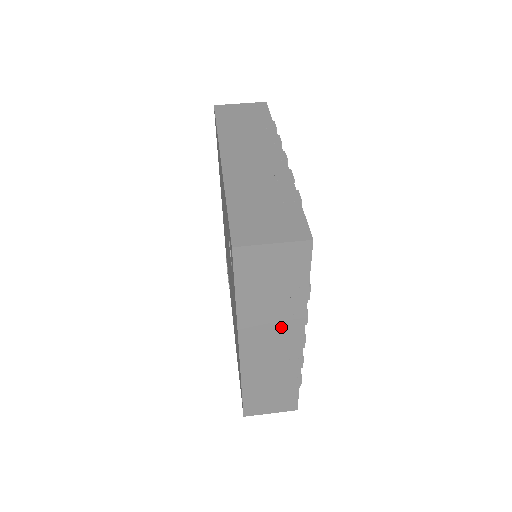
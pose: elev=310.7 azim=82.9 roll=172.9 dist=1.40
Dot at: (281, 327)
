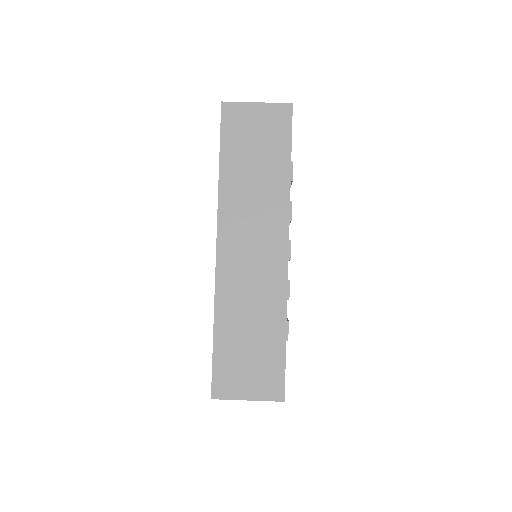
Dot at: (263, 219)
